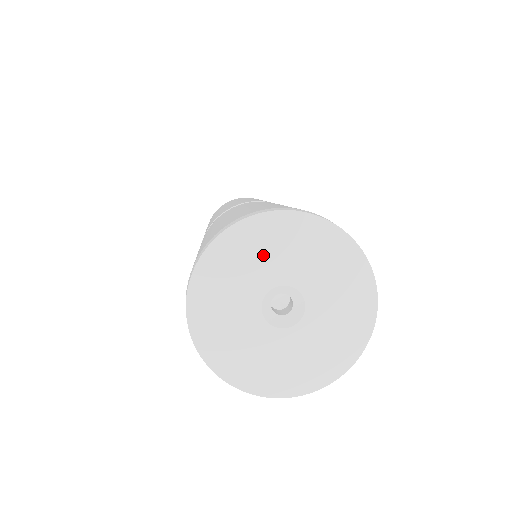
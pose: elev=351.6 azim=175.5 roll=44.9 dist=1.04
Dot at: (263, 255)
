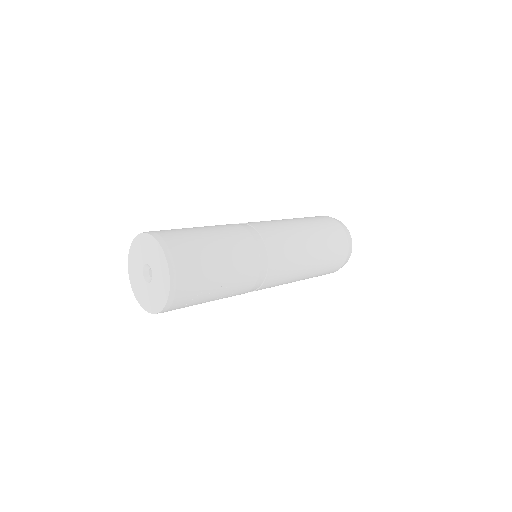
Dot at: (146, 250)
